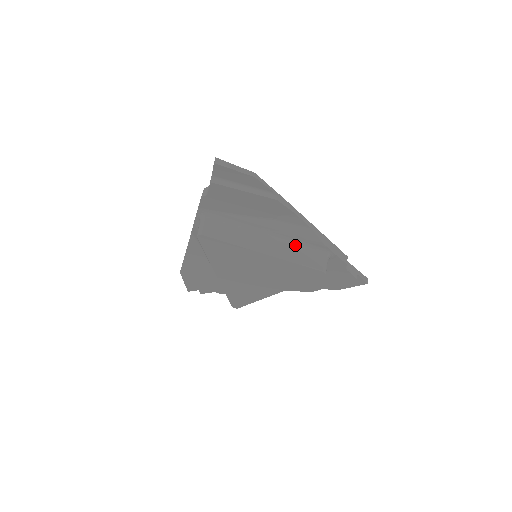
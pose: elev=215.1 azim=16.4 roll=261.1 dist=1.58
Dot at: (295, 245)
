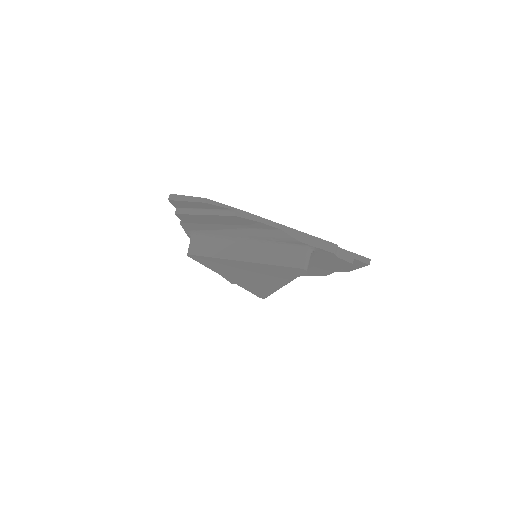
Dot at: (275, 246)
